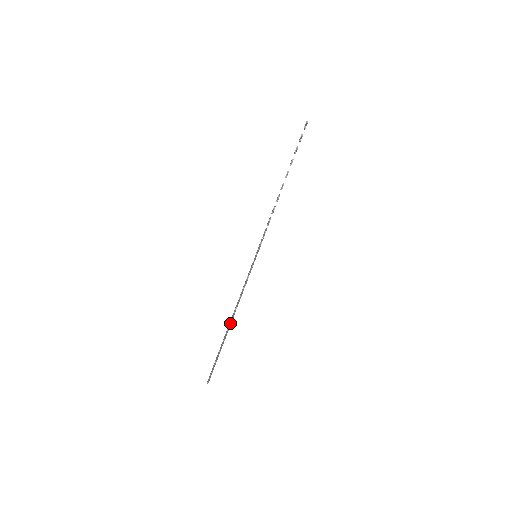
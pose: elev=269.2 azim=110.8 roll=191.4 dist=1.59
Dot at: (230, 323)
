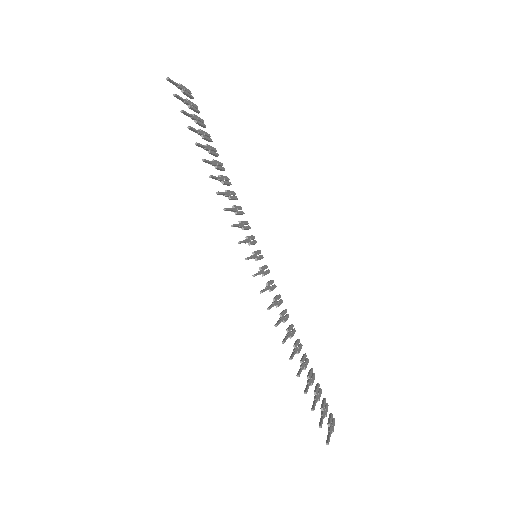
Dot at: (293, 351)
